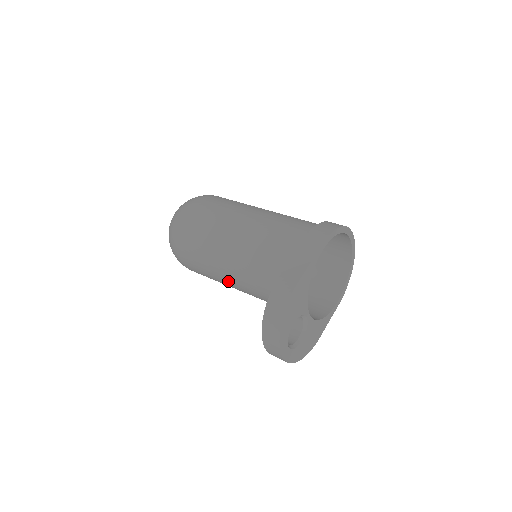
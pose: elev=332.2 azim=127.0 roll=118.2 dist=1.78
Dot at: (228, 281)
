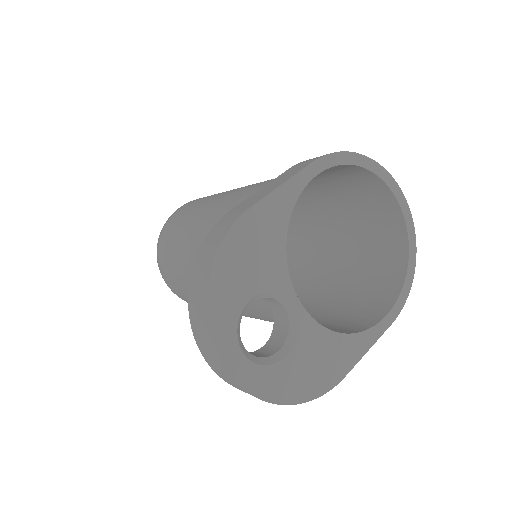
Dot at: occluded
